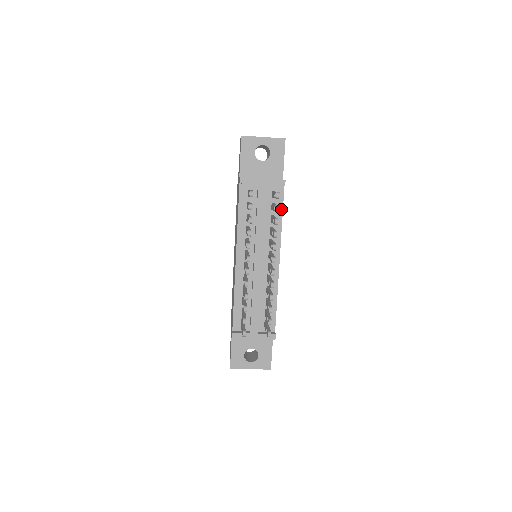
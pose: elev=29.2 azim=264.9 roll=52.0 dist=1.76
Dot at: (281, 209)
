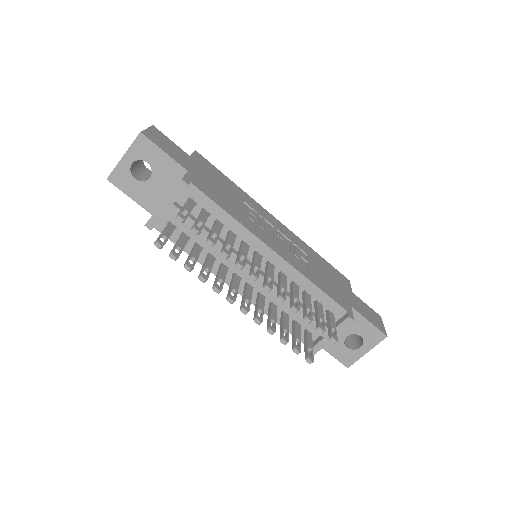
Dot at: (215, 206)
